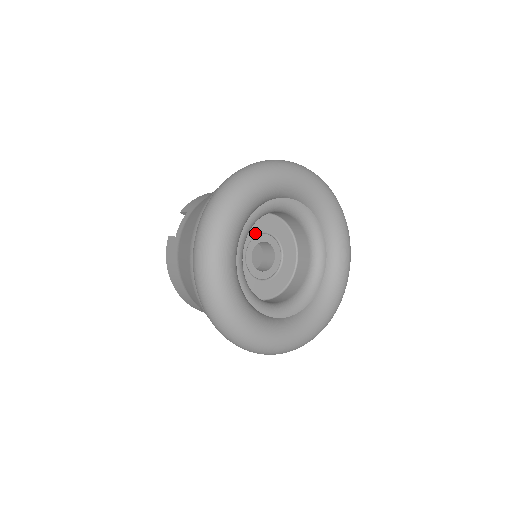
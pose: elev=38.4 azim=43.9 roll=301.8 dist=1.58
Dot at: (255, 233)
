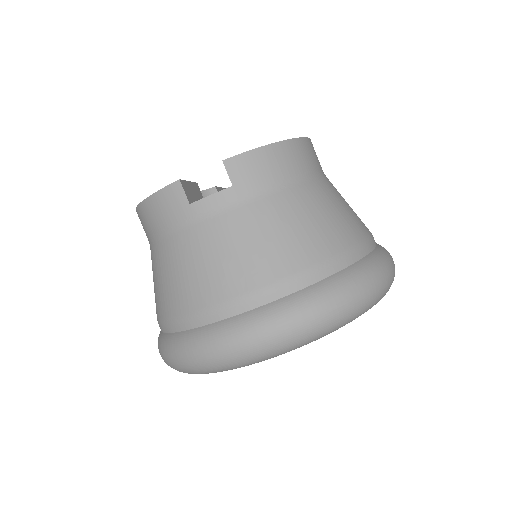
Dot at: occluded
